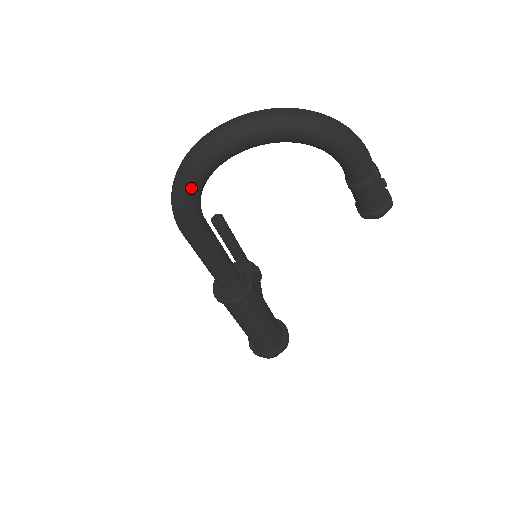
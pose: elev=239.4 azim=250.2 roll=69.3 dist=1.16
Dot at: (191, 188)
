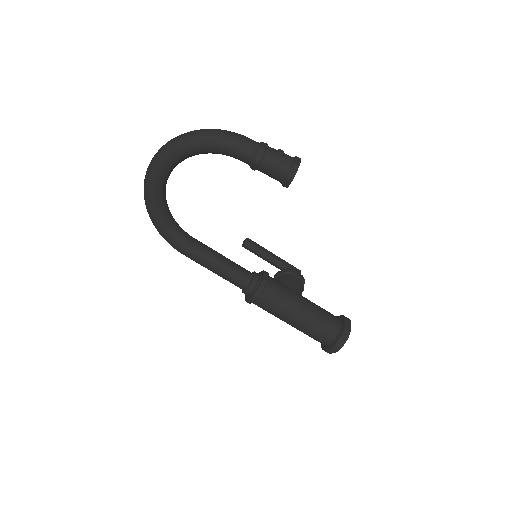
Dot at: (156, 218)
